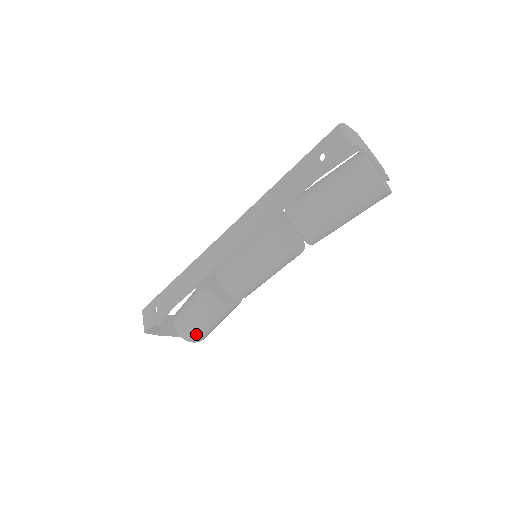
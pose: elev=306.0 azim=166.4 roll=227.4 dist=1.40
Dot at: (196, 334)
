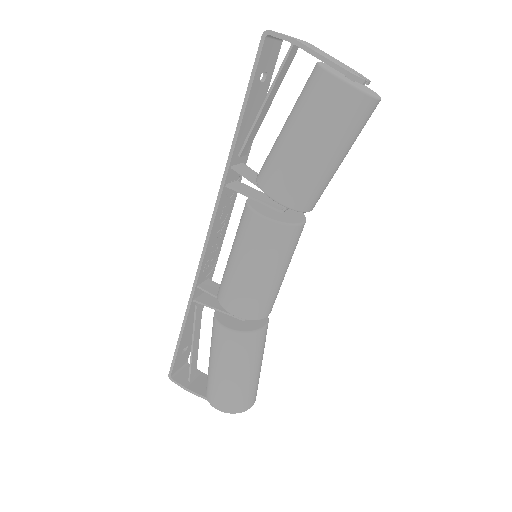
Dot at: (215, 390)
